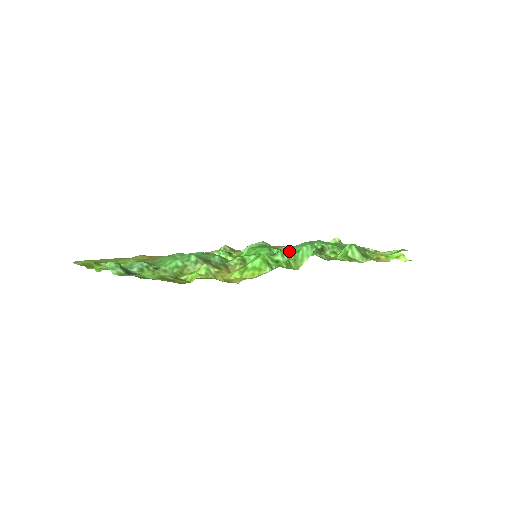
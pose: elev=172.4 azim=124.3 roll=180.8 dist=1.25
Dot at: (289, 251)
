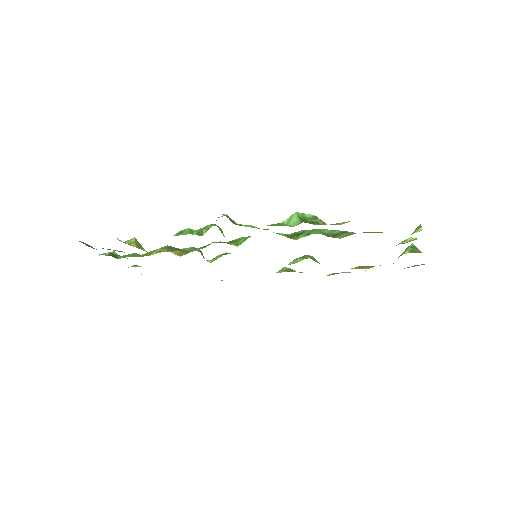
Dot at: (214, 224)
